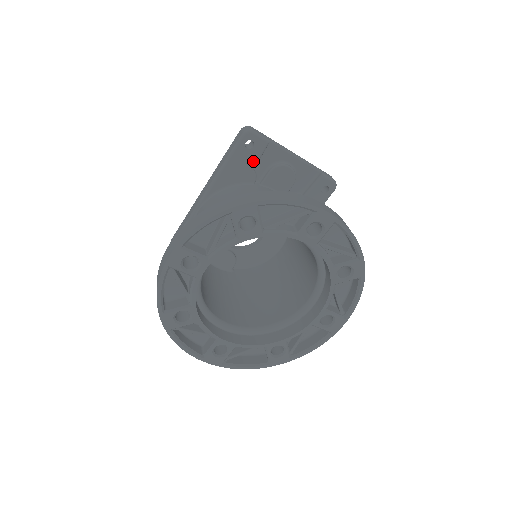
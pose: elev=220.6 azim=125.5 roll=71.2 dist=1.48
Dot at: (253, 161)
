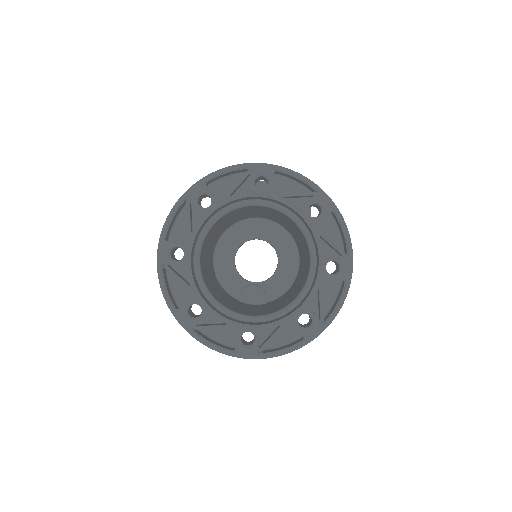
Dot at: occluded
